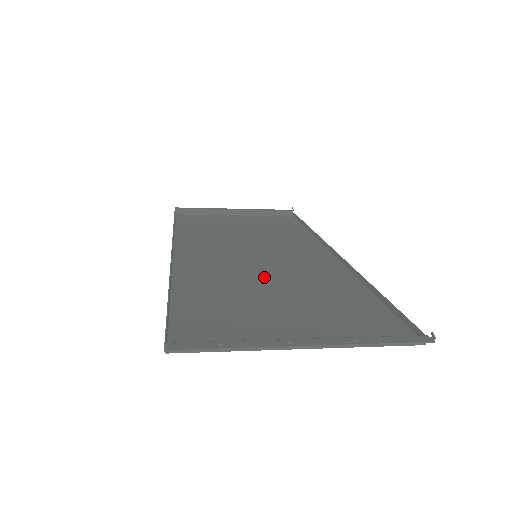
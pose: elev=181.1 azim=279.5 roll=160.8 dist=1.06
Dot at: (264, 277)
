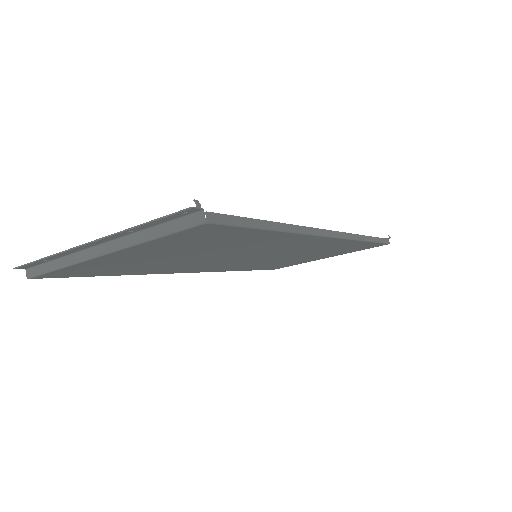
Dot at: (218, 256)
